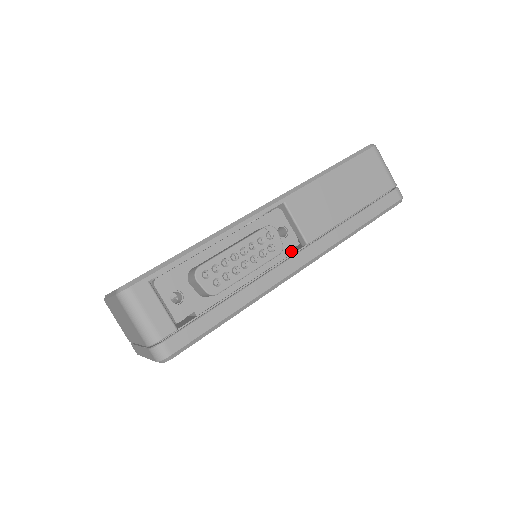
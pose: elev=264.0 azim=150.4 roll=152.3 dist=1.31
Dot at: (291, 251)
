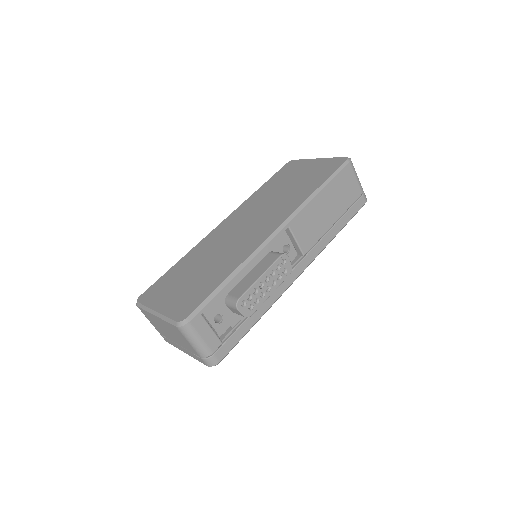
Dot at: occluded
